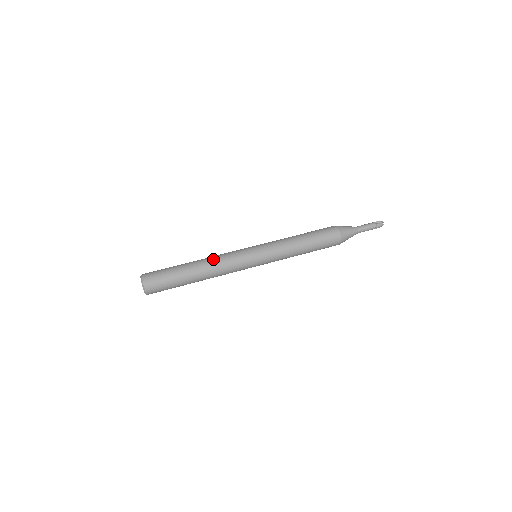
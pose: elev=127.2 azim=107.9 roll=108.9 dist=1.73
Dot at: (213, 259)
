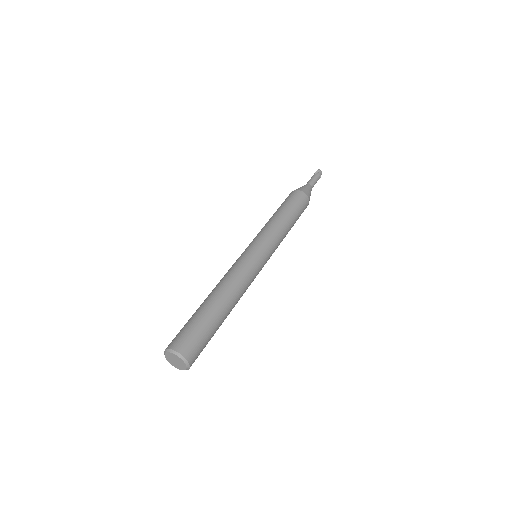
Dot at: (224, 280)
